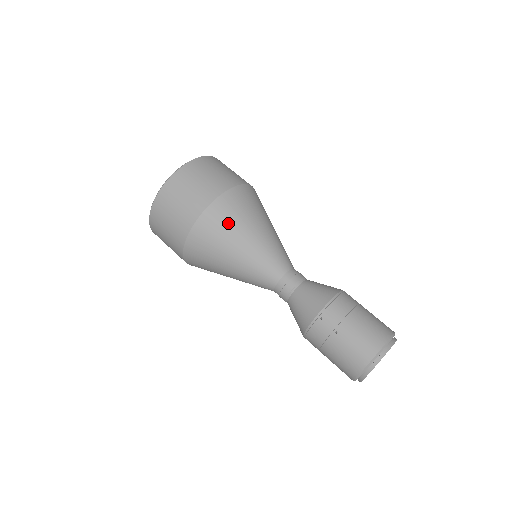
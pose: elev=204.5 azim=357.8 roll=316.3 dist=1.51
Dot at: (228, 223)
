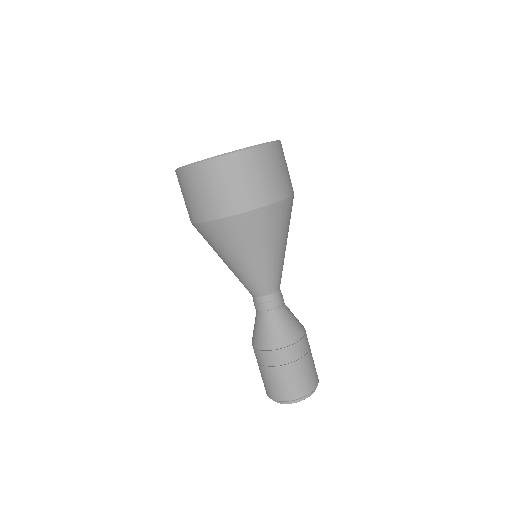
Dot at: (214, 243)
